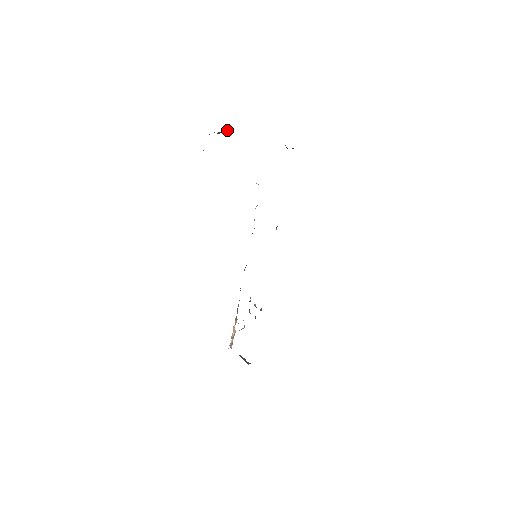
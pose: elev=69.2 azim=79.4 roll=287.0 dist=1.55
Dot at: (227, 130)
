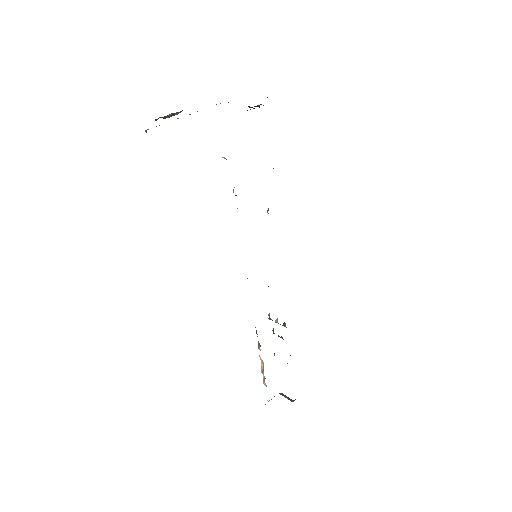
Dot at: (178, 113)
